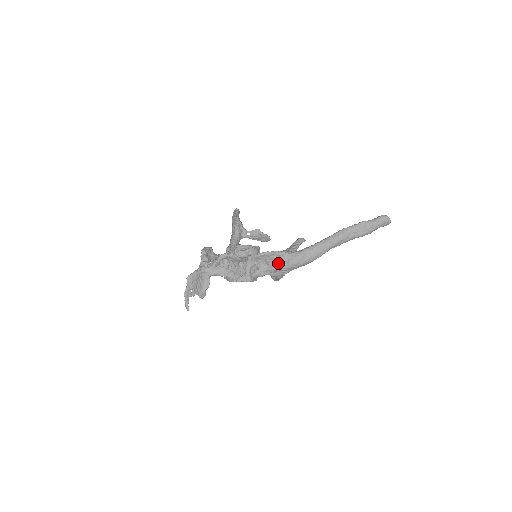
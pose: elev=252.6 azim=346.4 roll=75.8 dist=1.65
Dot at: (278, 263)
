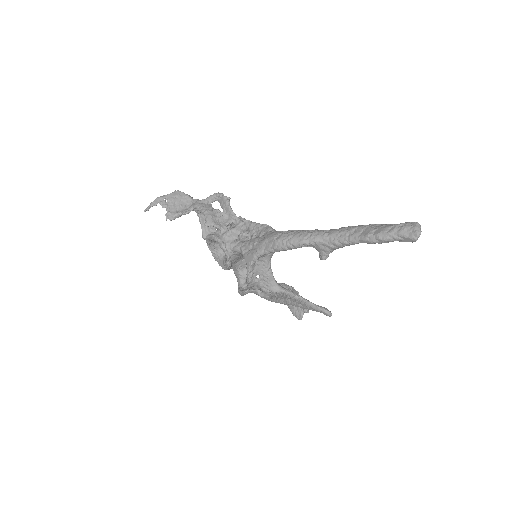
Dot at: (259, 237)
